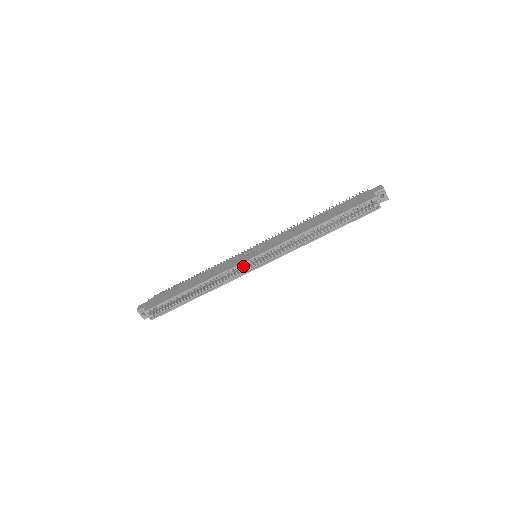
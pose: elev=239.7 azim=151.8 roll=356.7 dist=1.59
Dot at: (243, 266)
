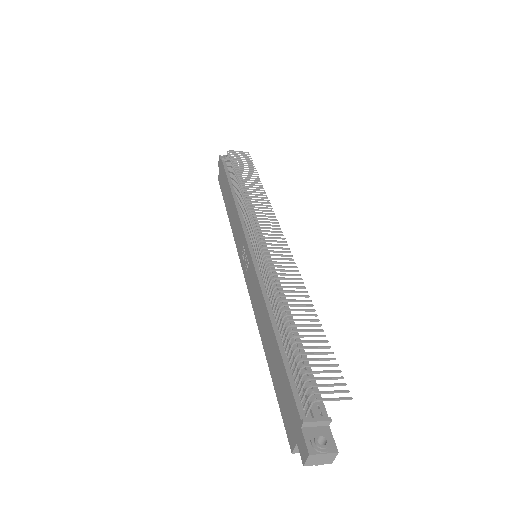
Dot at: occluded
